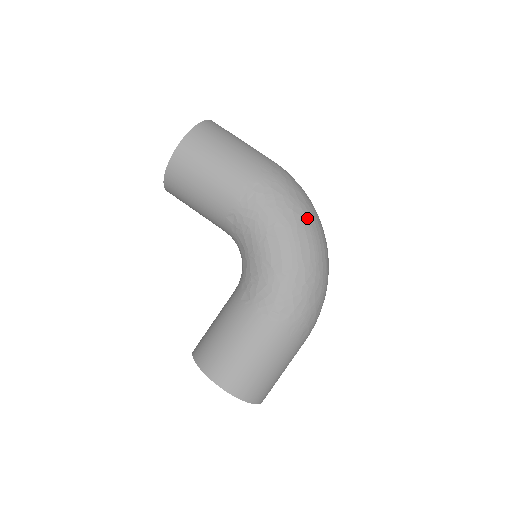
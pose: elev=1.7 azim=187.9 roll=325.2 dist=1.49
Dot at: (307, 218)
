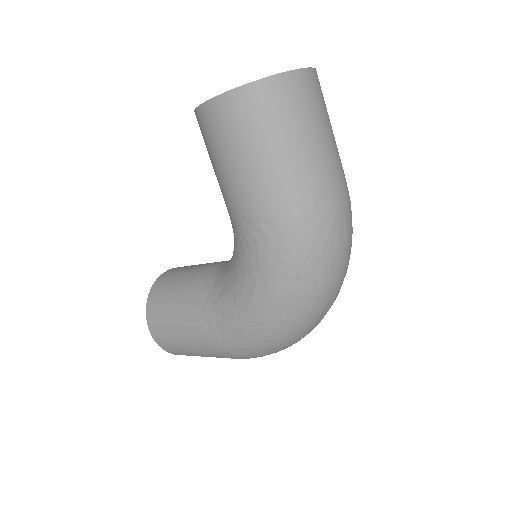
Dot at: (305, 294)
